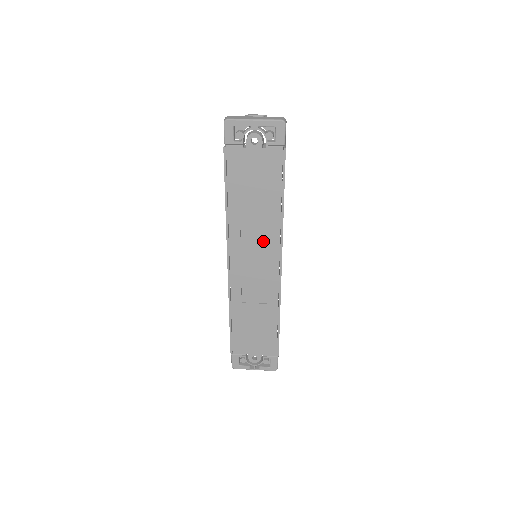
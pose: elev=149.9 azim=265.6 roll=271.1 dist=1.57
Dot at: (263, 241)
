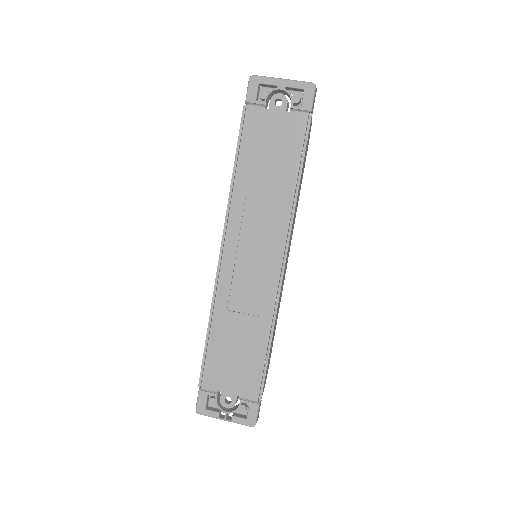
Dot at: (268, 227)
